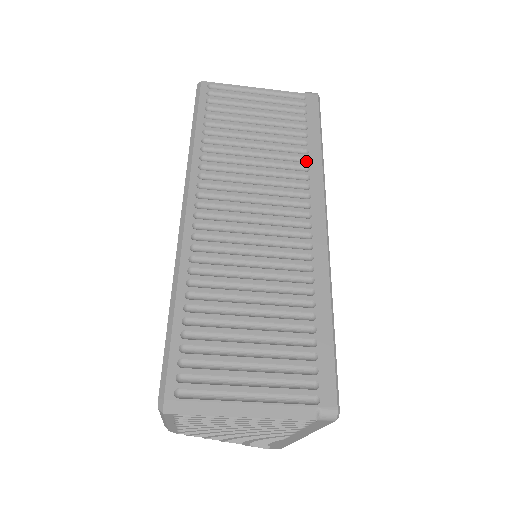
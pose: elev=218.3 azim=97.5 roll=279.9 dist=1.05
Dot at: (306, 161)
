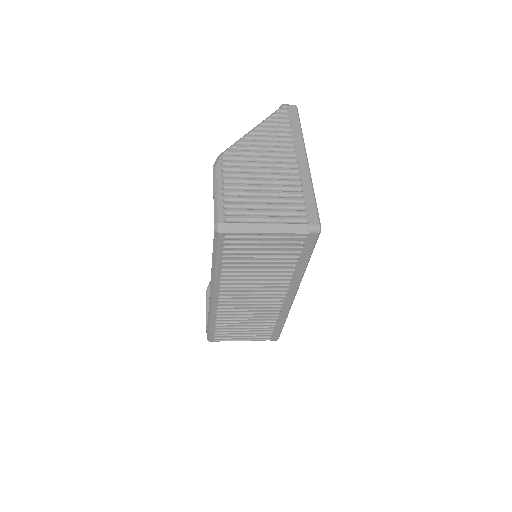
Dot at: (293, 272)
